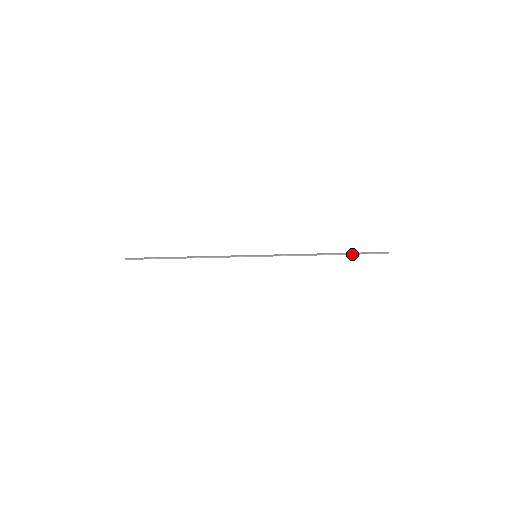
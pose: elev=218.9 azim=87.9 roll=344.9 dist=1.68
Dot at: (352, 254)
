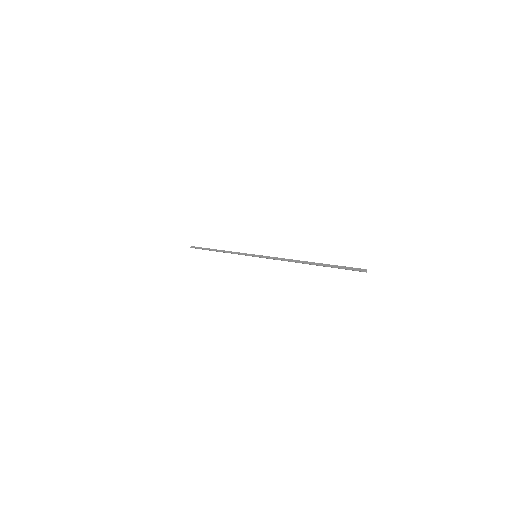
Dot at: occluded
